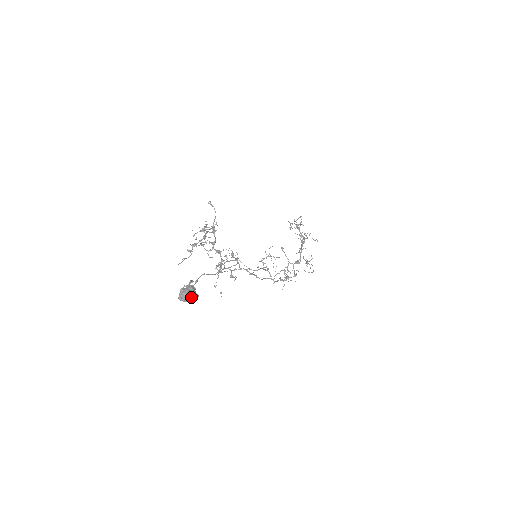
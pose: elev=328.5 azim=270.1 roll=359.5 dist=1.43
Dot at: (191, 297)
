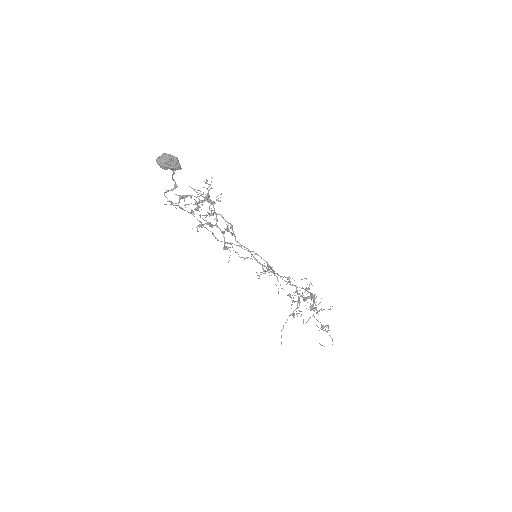
Dot at: (172, 160)
